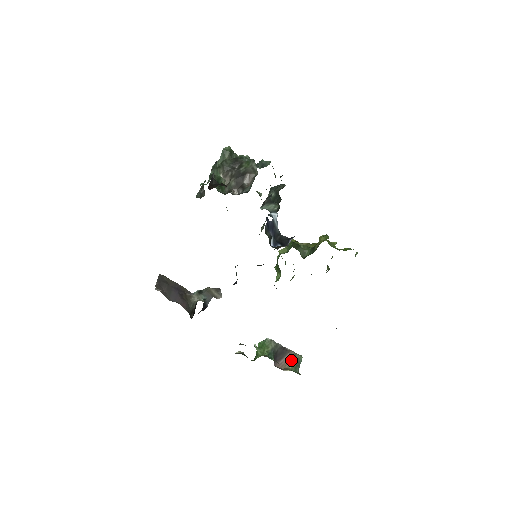
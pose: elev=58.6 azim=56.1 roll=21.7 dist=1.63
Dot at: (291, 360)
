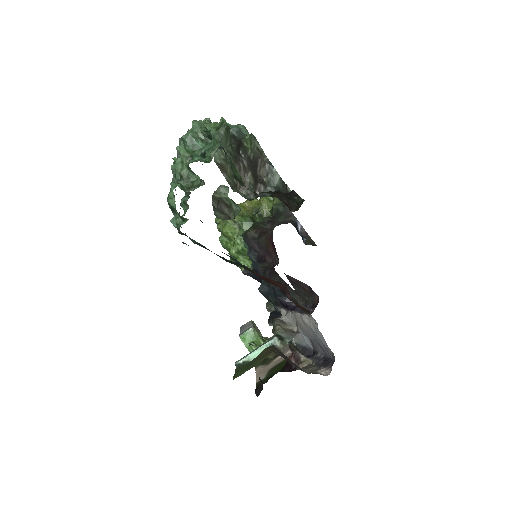
Dot at: occluded
